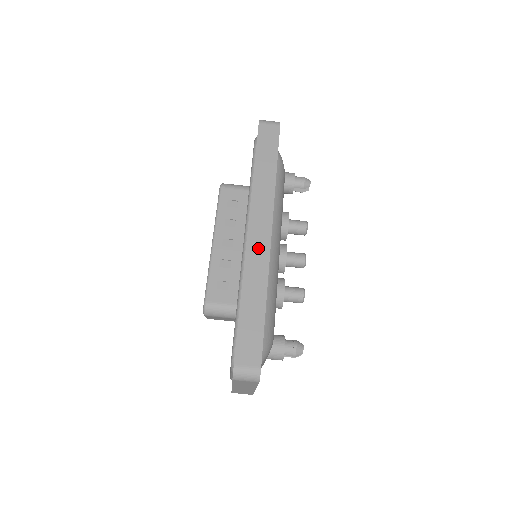
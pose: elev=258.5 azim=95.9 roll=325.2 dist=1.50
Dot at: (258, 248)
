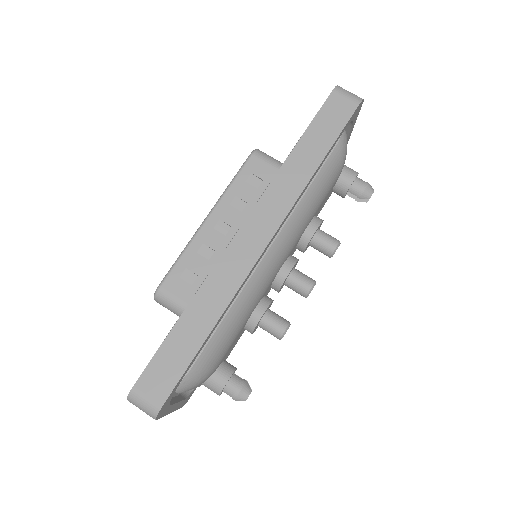
Dot at: (240, 256)
